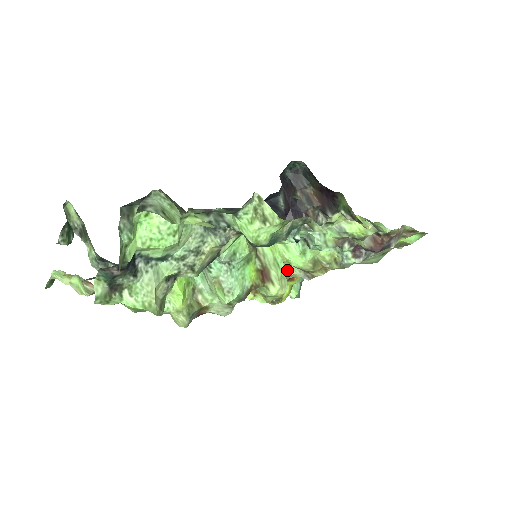
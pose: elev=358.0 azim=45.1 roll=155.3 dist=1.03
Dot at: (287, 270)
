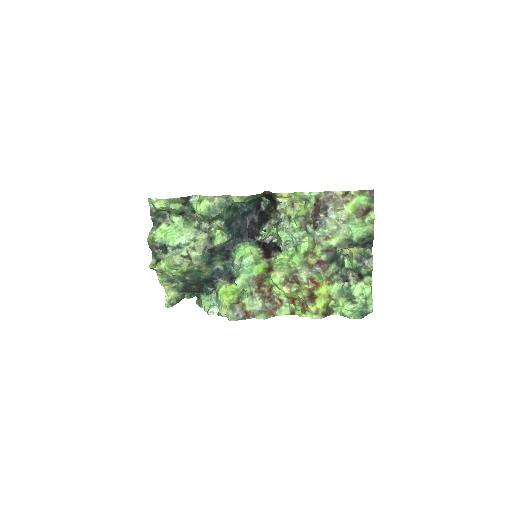
Dot at: (298, 271)
